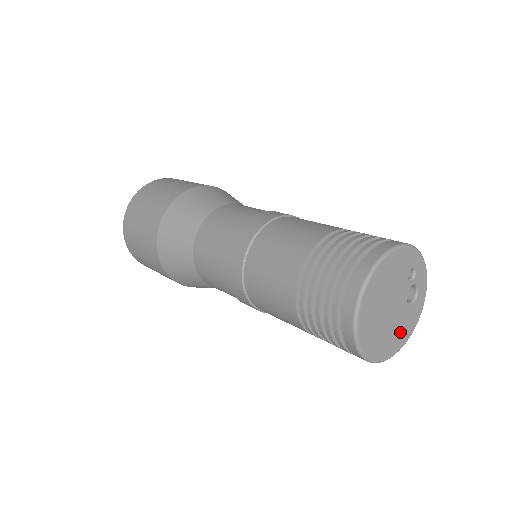
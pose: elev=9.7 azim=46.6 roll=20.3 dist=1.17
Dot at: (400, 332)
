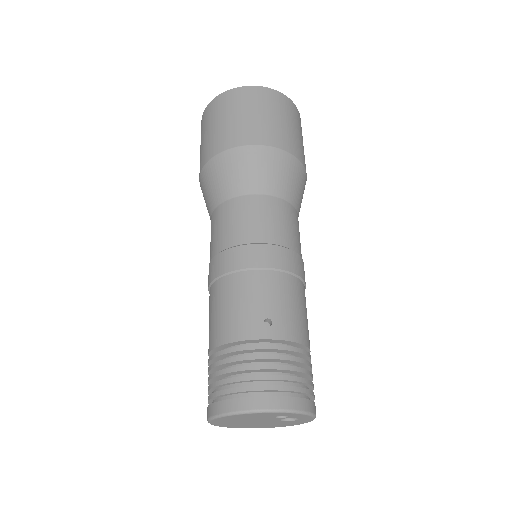
Dot at: (279, 424)
